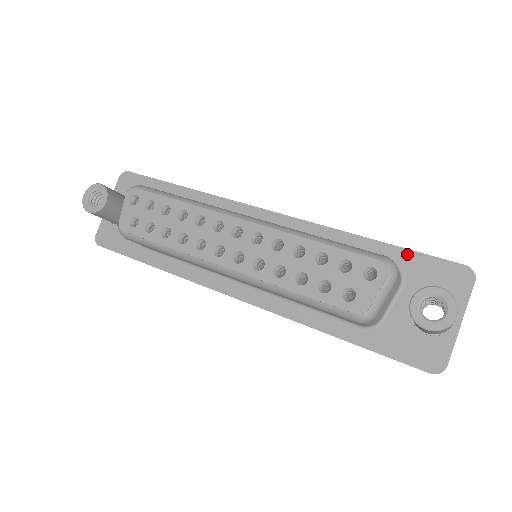
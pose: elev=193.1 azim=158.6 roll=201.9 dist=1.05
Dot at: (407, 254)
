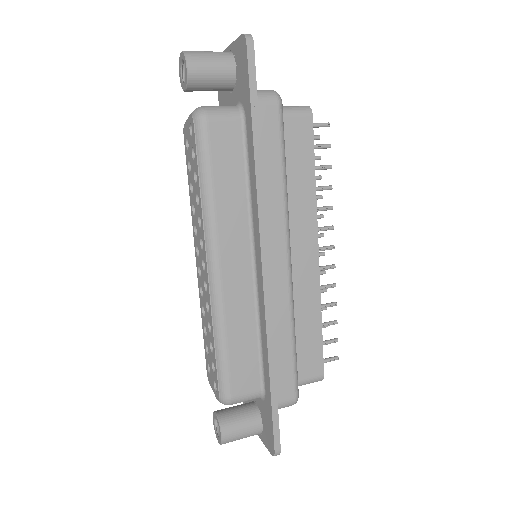
Dot at: (270, 406)
